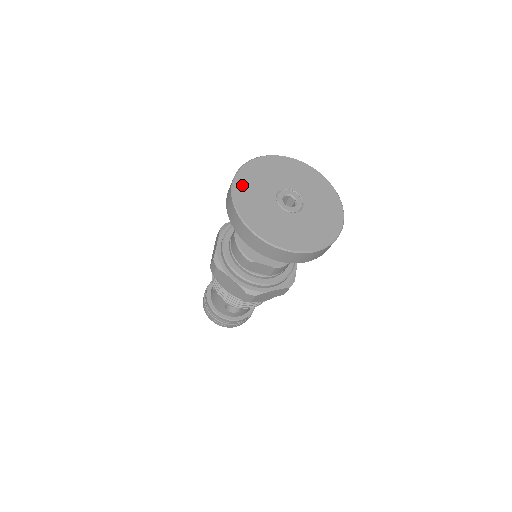
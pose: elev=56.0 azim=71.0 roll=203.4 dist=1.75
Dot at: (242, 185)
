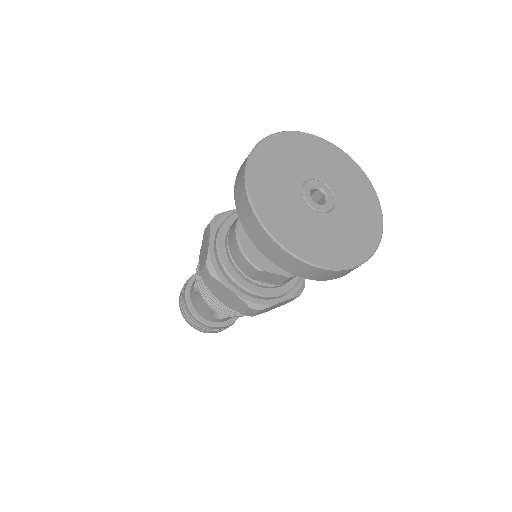
Dot at: (258, 175)
